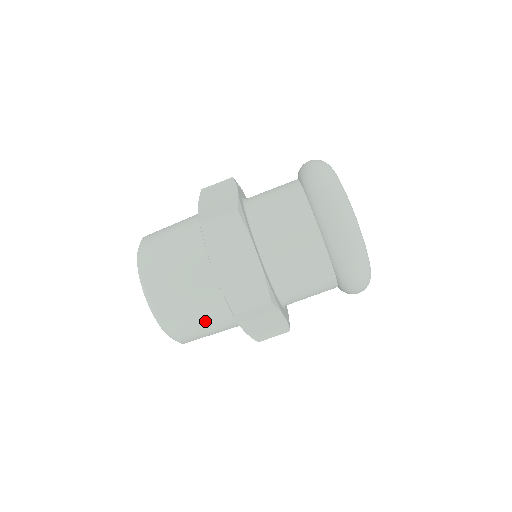
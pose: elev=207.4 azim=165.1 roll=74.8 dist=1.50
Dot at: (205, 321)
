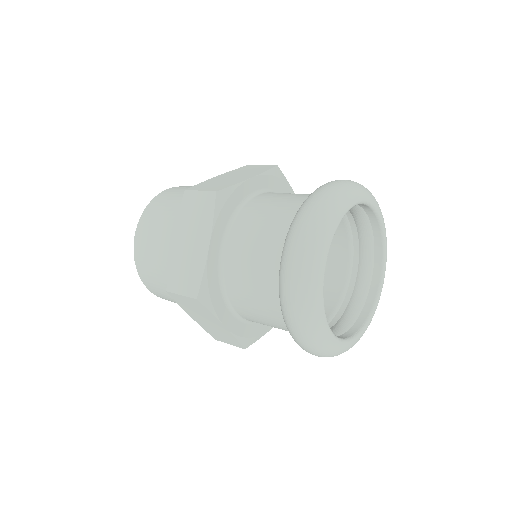
Dot at: (166, 286)
